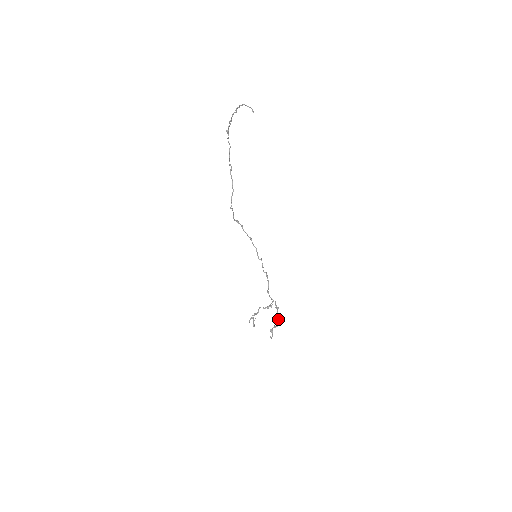
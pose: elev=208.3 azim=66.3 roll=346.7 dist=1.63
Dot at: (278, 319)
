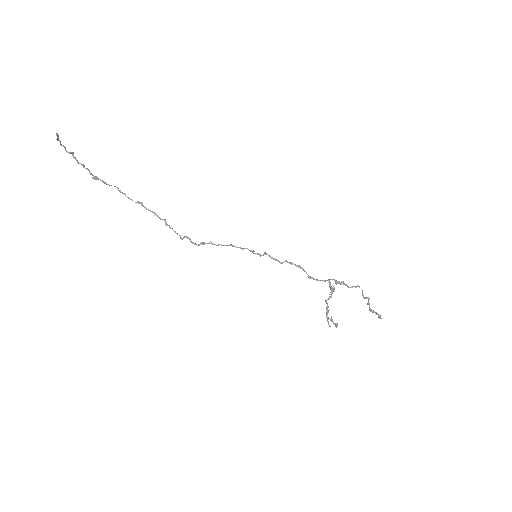
Dot at: occluded
